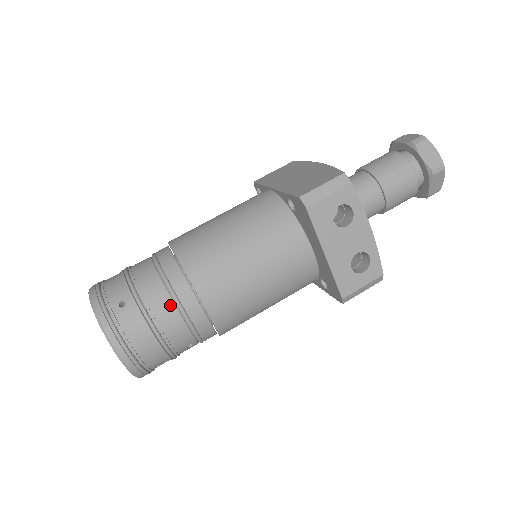
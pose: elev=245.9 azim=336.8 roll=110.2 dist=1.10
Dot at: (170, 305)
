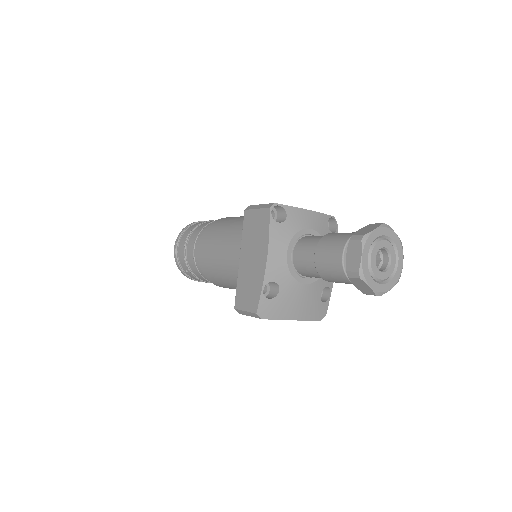
Dot at: occluded
